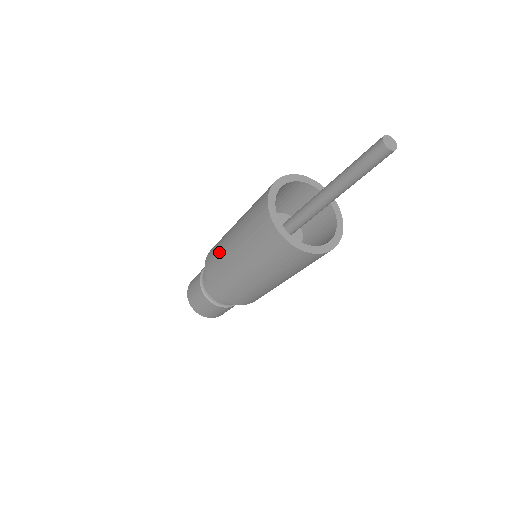
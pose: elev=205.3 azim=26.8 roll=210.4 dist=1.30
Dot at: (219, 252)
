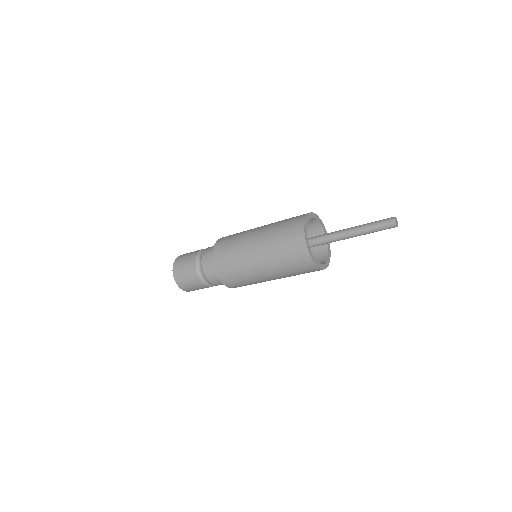
Dot at: (236, 248)
